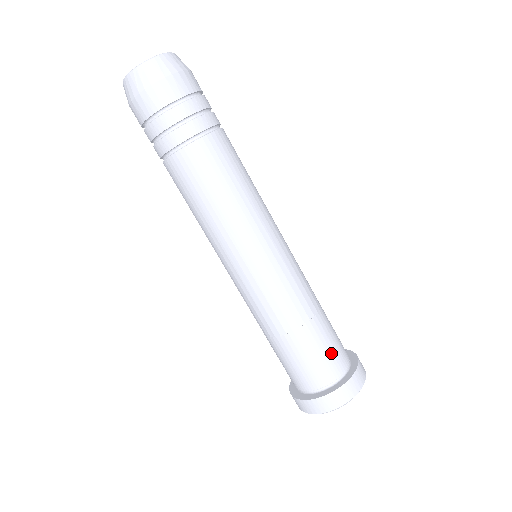
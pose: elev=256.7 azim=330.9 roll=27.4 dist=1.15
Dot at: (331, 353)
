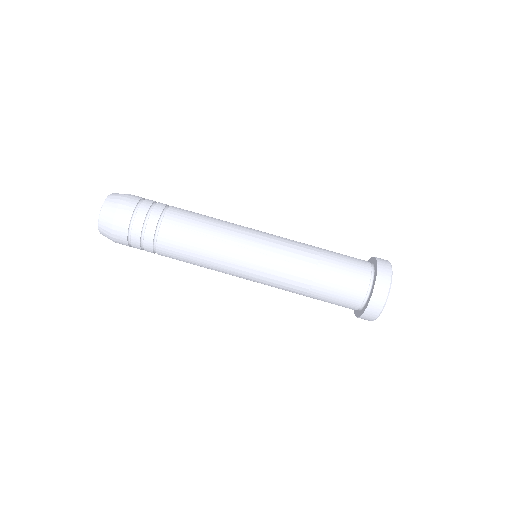
Dot at: (352, 264)
